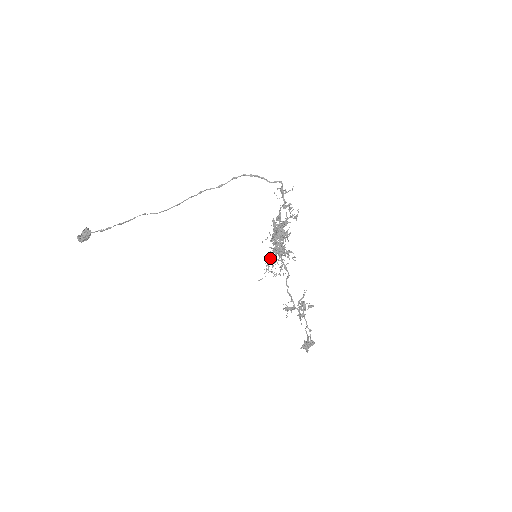
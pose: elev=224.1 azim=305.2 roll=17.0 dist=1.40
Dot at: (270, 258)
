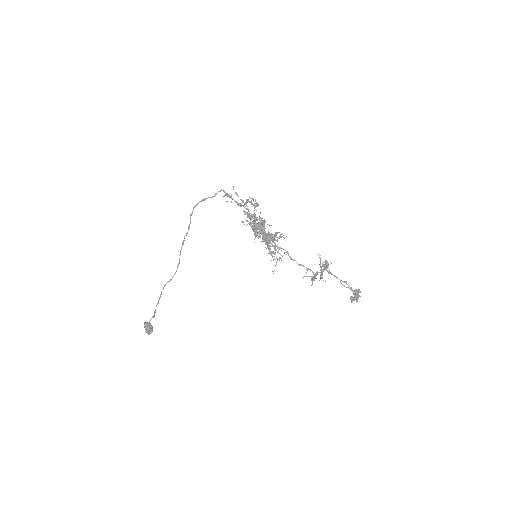
Dot at: occluded
